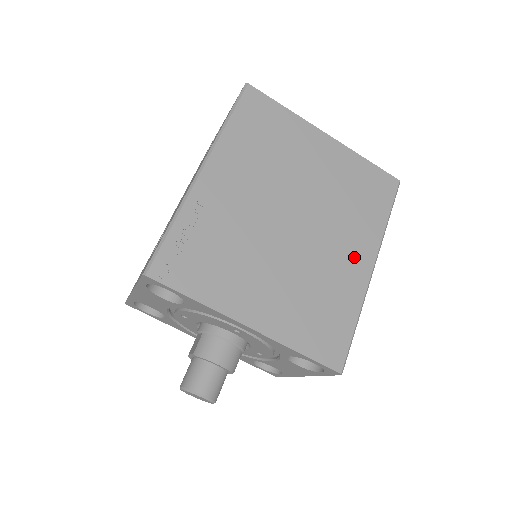
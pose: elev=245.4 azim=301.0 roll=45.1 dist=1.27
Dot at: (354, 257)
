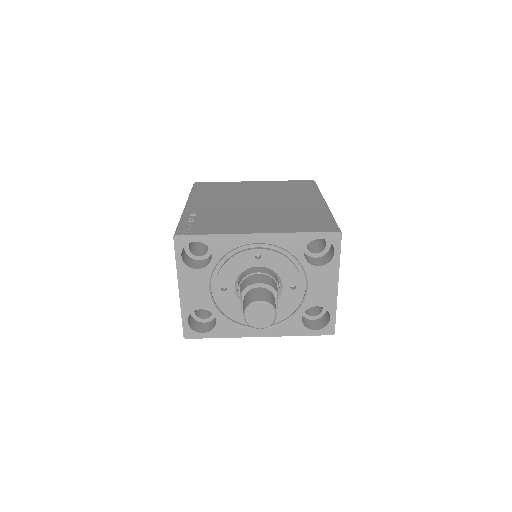
Dot at: (308, 202)
